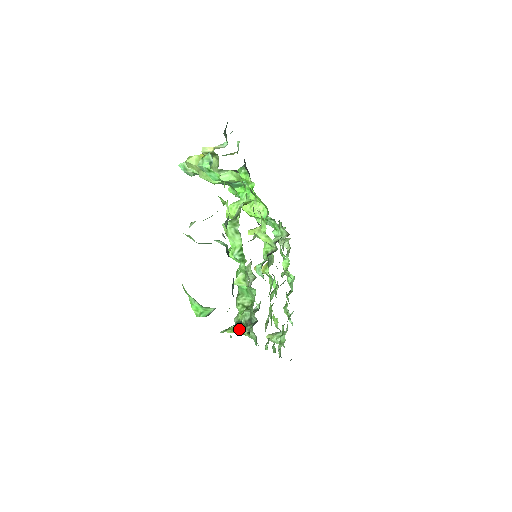
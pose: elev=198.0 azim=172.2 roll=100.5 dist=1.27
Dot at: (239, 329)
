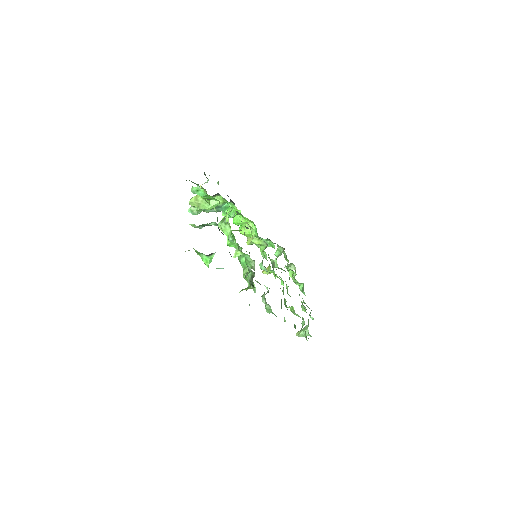
Dot at: (248, 288)
